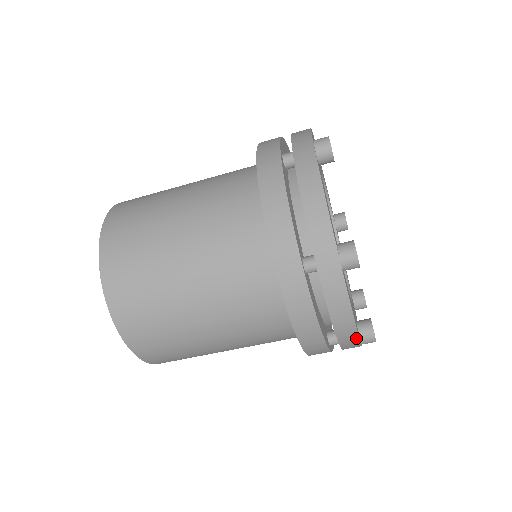
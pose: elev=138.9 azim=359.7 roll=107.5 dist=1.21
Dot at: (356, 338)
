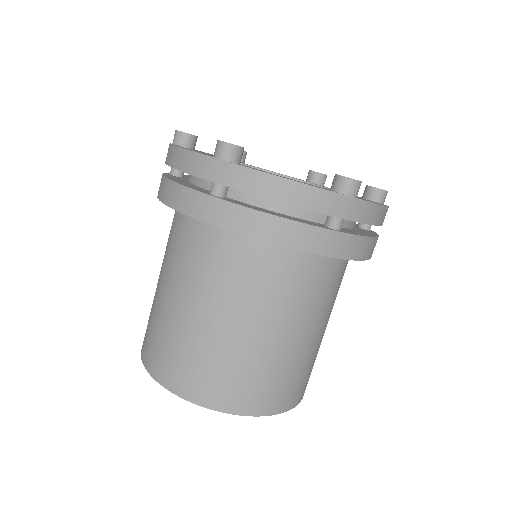
Dot at: occluded
